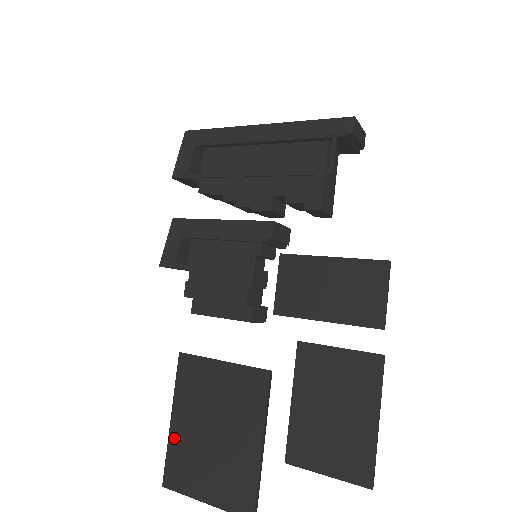
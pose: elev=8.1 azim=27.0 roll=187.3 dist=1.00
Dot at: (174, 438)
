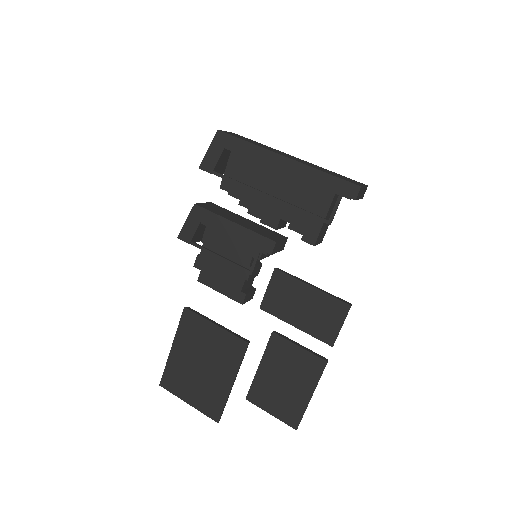
Dot at: (172, 360)
